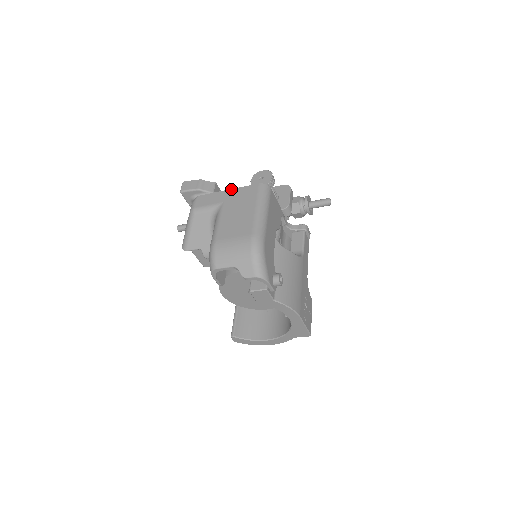
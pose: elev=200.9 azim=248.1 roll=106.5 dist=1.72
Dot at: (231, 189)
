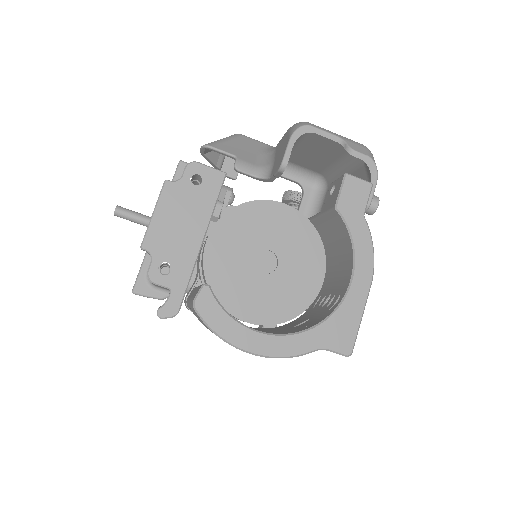
Dot at: occluded
